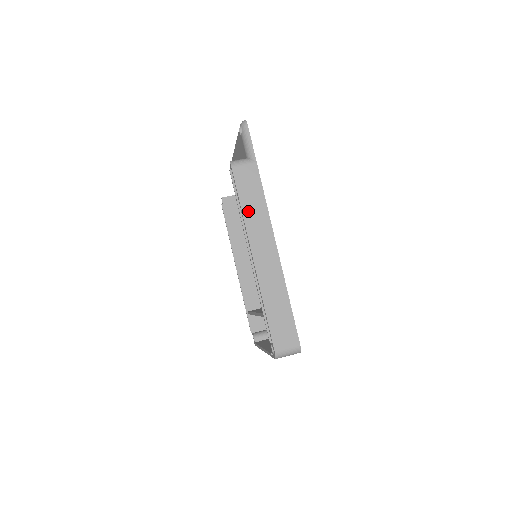
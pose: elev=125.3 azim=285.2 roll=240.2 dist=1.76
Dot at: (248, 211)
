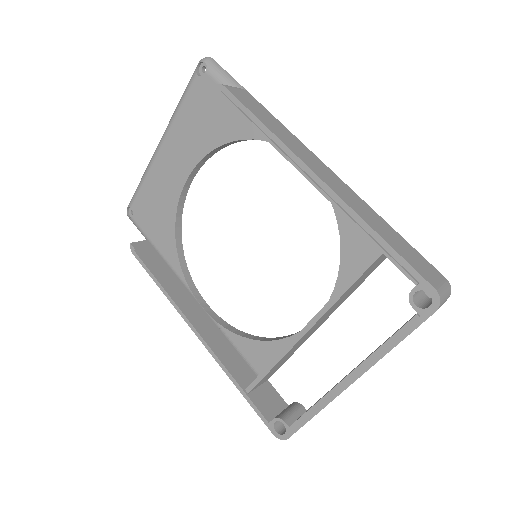
Dot at: (274, 129)
